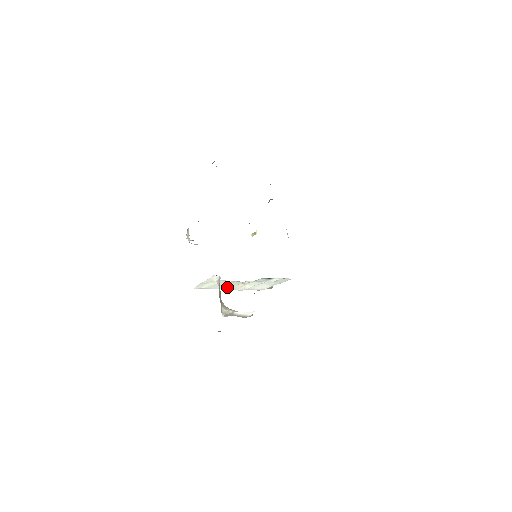
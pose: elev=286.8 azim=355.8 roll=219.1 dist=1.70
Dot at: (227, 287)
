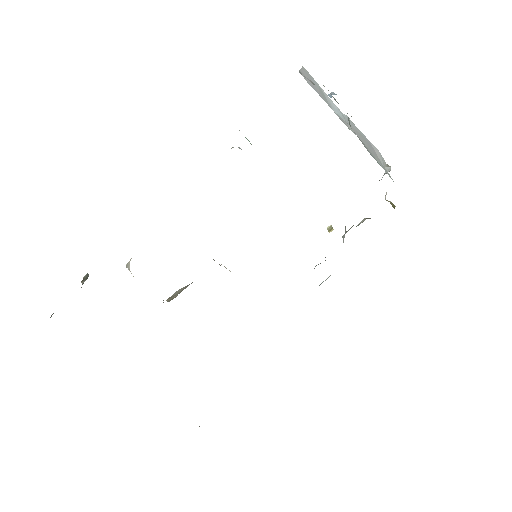
Dot at: occluded
